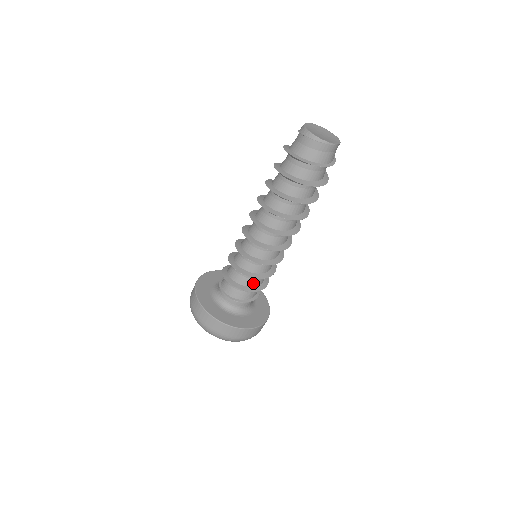
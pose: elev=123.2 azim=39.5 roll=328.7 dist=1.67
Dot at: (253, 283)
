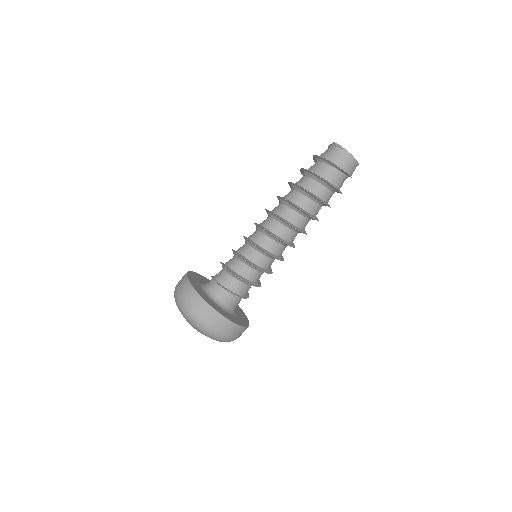
Dot at: (237, 268)
